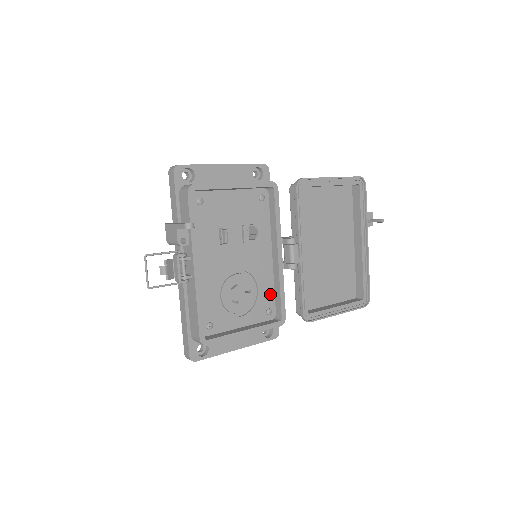
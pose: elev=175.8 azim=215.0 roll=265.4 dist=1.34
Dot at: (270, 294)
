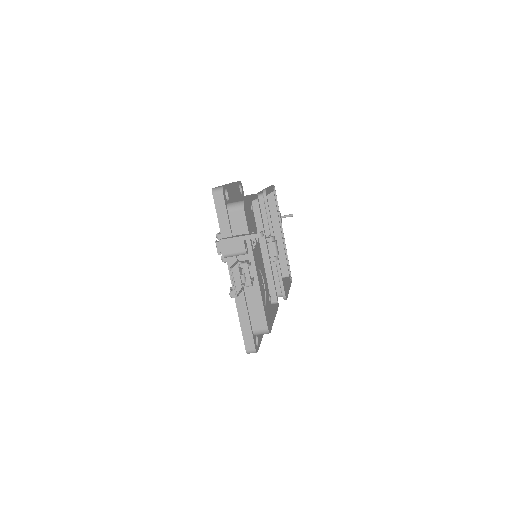
Dot at: (267, 285)
